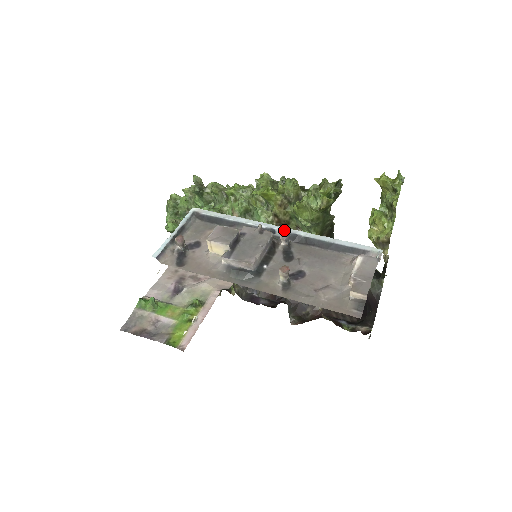
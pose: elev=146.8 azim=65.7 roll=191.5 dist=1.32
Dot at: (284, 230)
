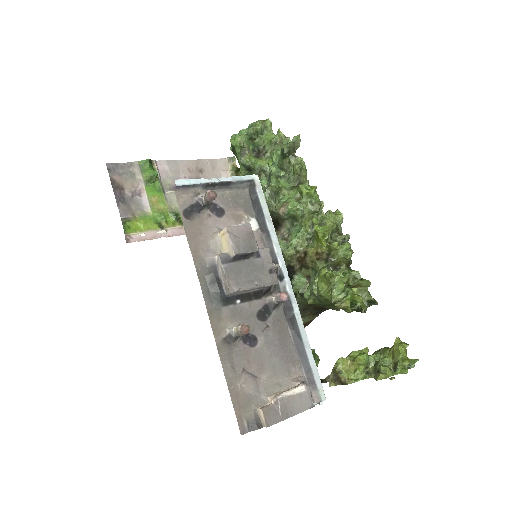
Dot at: (289, 289)
